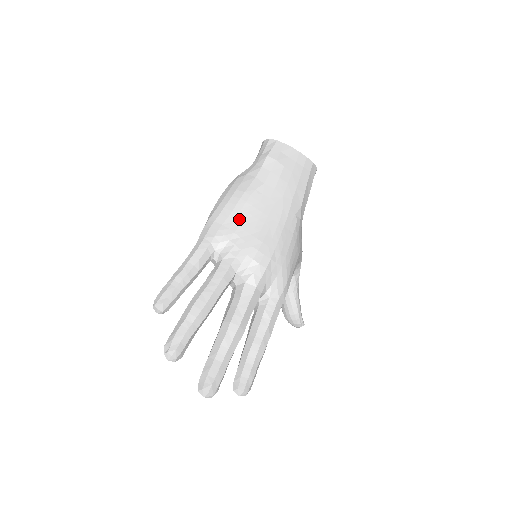
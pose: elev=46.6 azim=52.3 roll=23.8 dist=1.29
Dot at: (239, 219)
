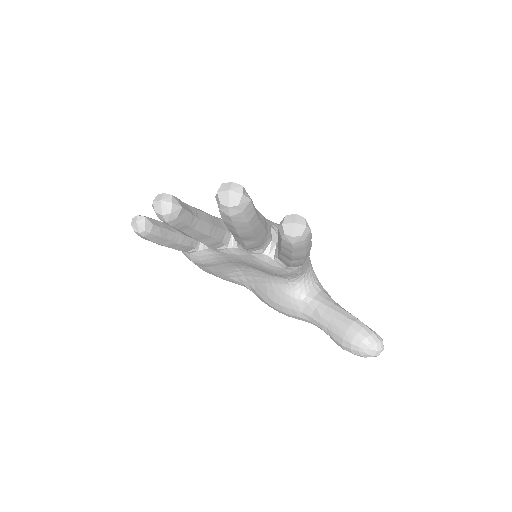
Dot at: occluded
